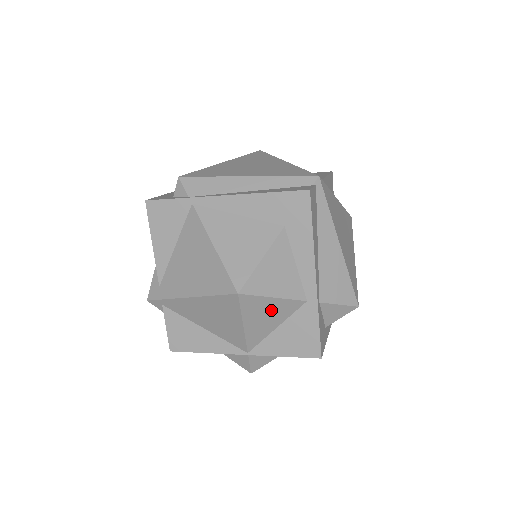
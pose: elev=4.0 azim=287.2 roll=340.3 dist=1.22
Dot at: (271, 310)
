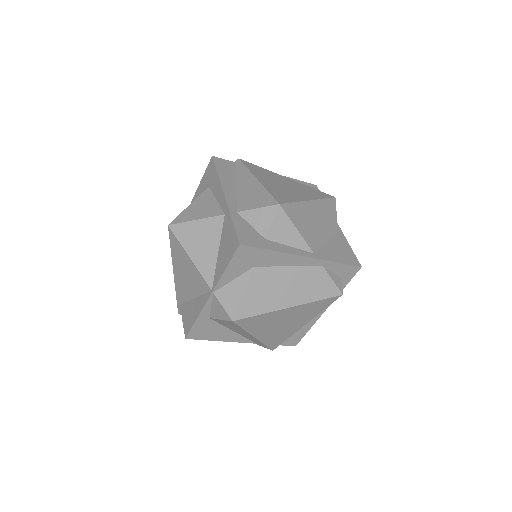
Dot at: (202, 234)
